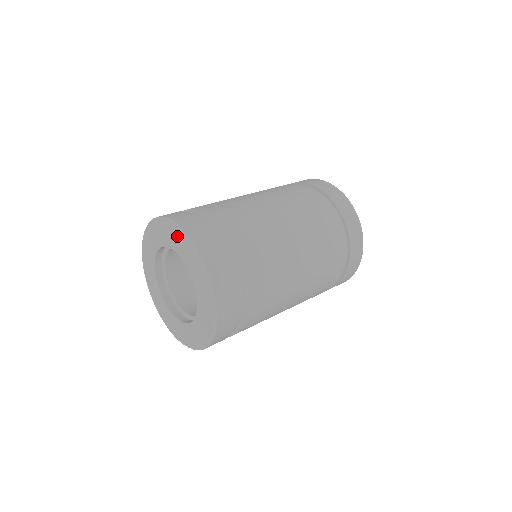
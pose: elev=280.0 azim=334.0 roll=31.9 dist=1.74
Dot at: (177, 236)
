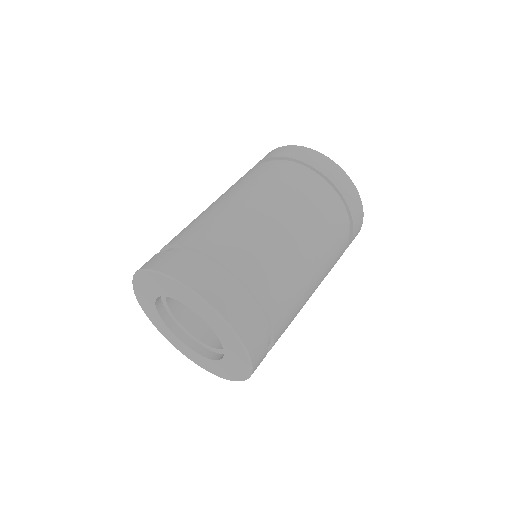
Dot at: (162, 282)
